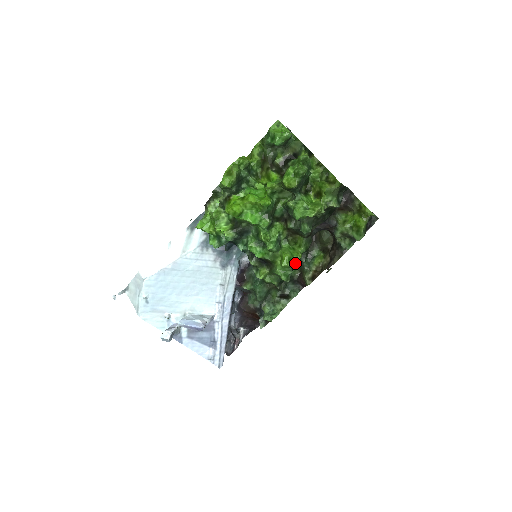
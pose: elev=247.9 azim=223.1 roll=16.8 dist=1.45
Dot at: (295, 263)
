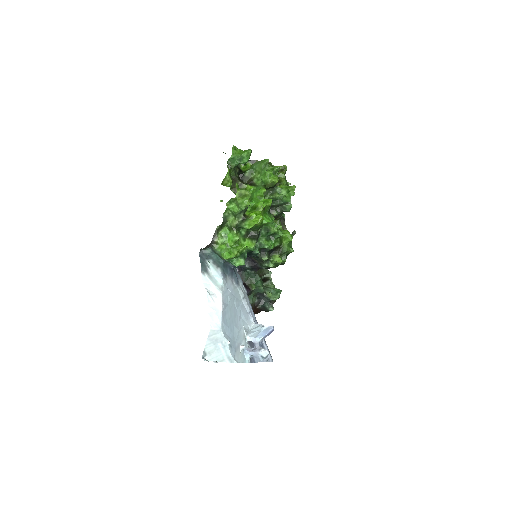
Dot at: occluded
